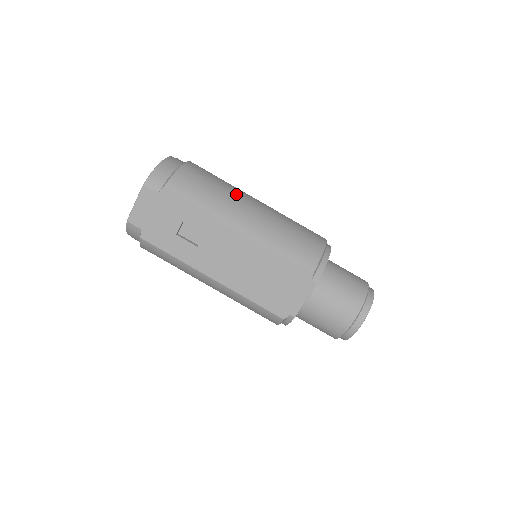
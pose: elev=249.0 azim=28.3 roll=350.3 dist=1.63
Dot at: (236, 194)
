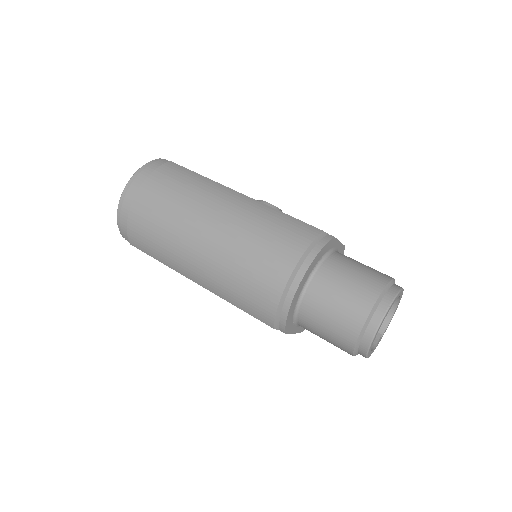
Dot at: (179, 238)
